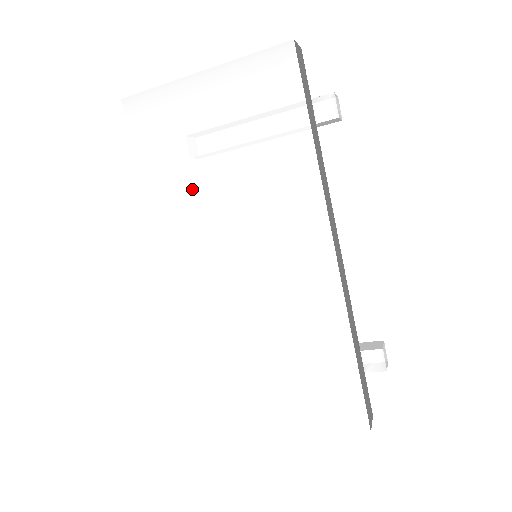
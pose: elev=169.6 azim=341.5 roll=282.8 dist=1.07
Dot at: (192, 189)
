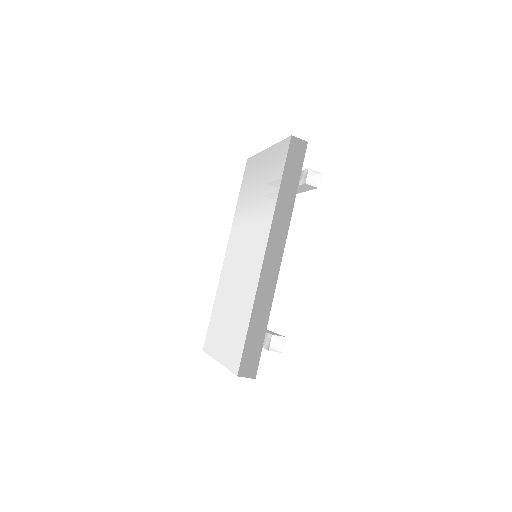
Dot at: (246, 209)
